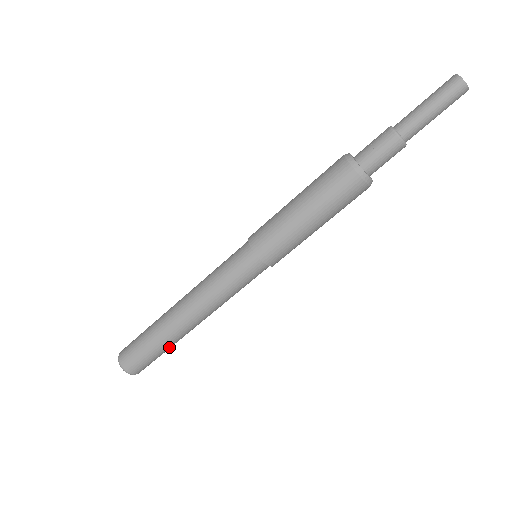
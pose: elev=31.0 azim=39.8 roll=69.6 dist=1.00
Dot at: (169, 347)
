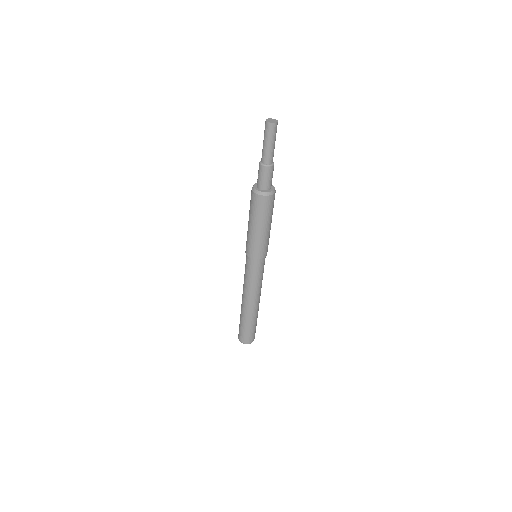
Dot at: (254, 322)
